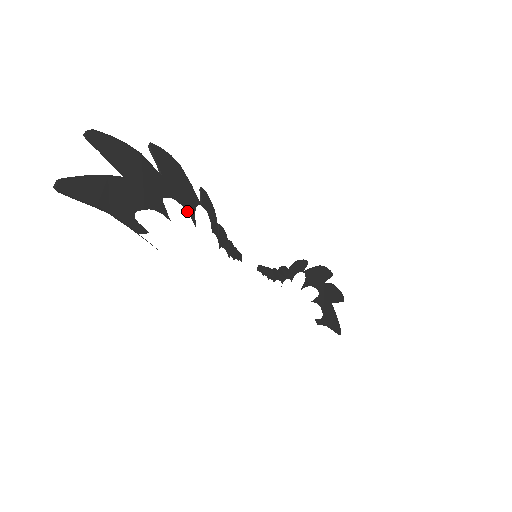
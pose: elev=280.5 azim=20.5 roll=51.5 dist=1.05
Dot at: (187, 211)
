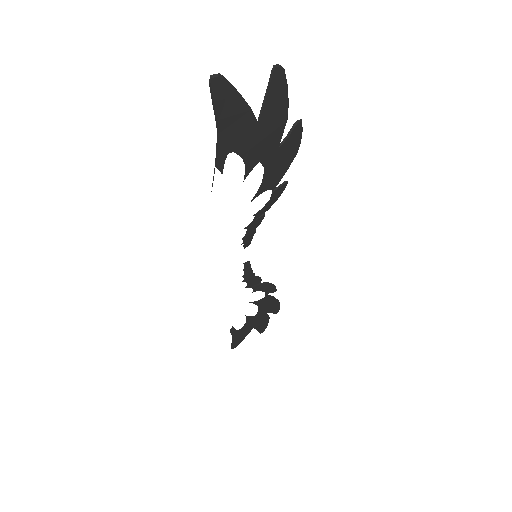
Dot at: (260, 186)
